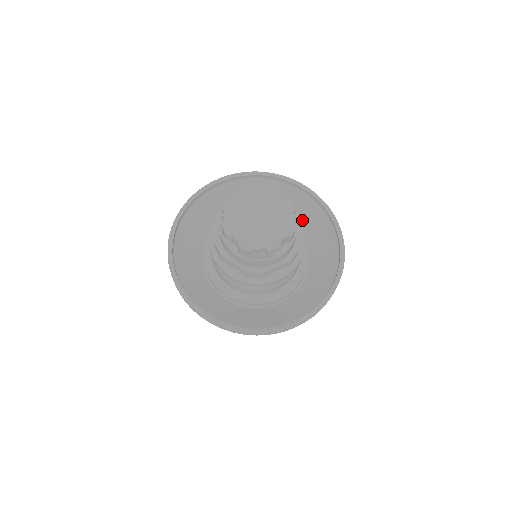
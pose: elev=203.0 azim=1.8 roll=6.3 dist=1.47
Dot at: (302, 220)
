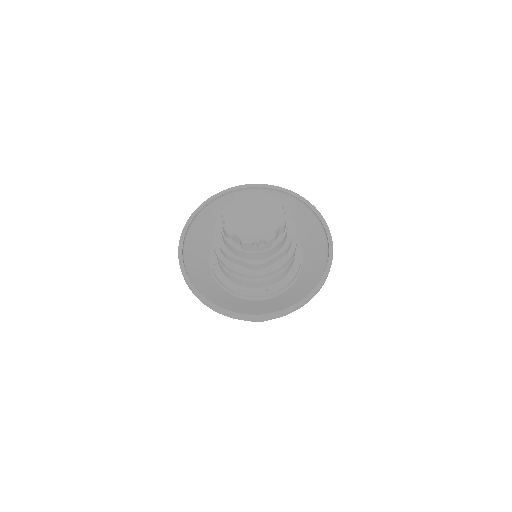
Dot at: occluded
